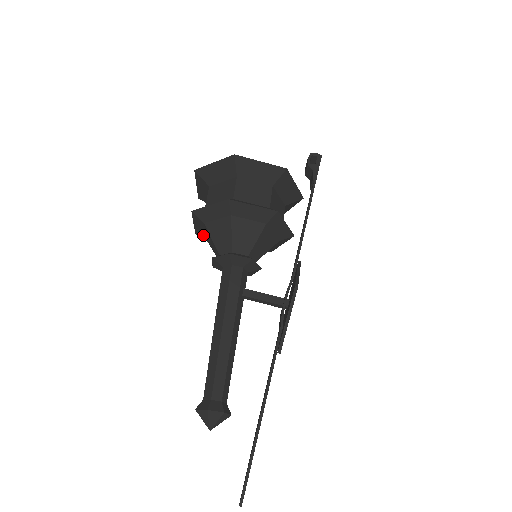
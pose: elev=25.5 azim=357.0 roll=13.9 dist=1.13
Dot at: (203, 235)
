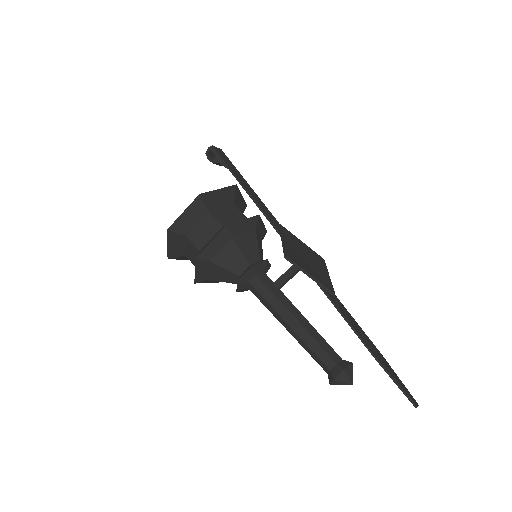
Dot at: occluded
